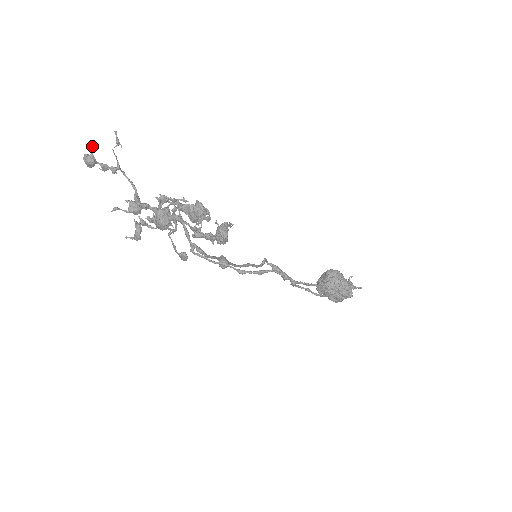
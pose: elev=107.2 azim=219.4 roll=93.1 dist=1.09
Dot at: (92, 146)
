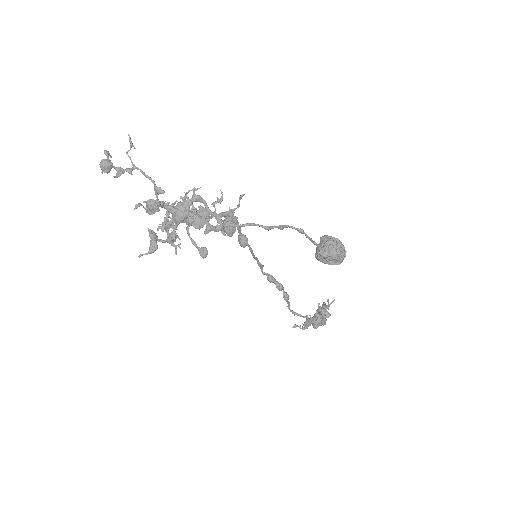
Dot at: (108, 152)
